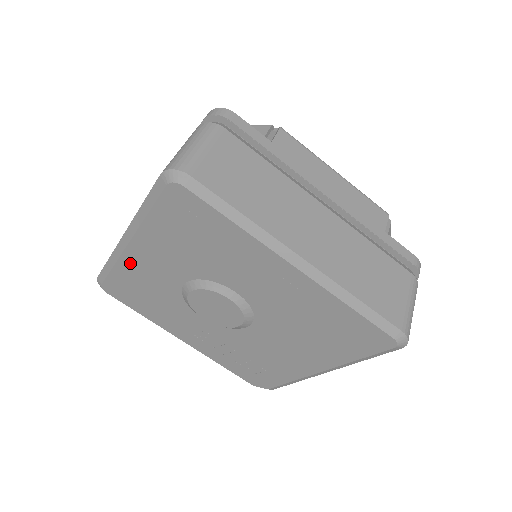
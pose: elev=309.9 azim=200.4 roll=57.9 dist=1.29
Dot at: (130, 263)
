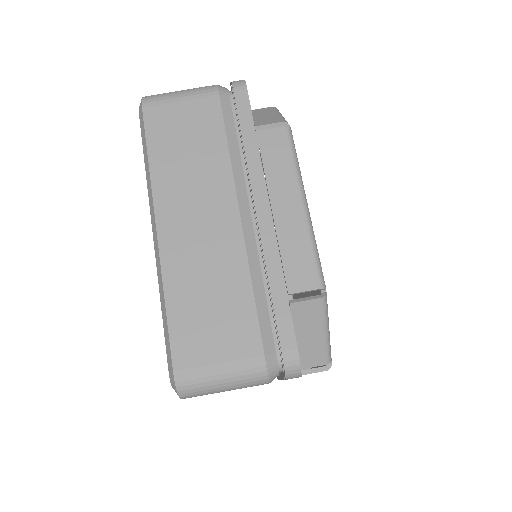
Dot at: occluded
